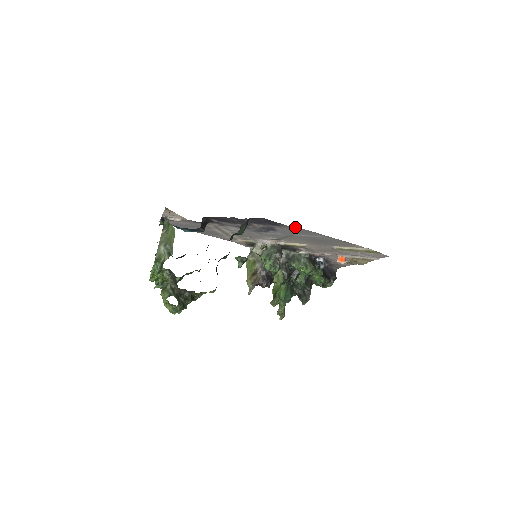
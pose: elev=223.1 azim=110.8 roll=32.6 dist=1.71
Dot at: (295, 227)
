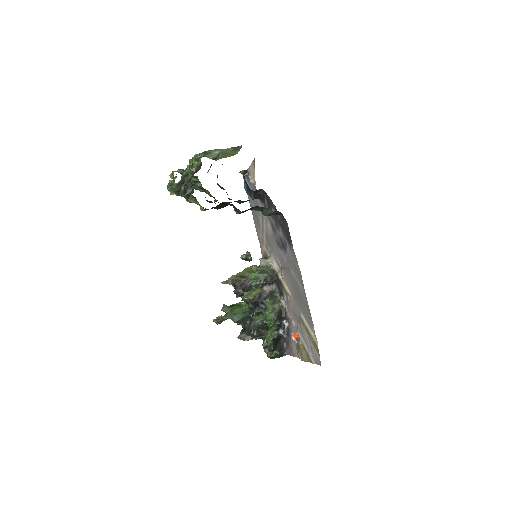
Dot at: occluded
